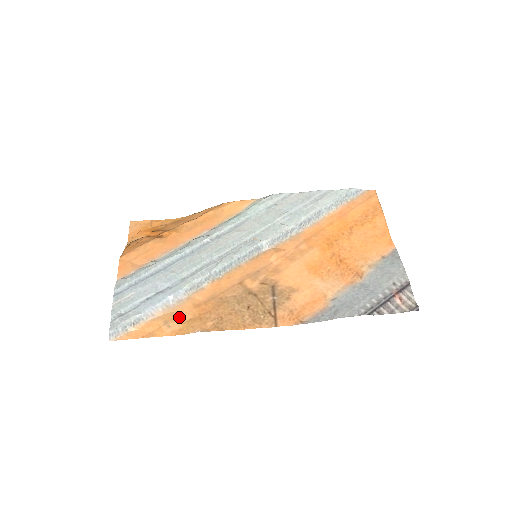
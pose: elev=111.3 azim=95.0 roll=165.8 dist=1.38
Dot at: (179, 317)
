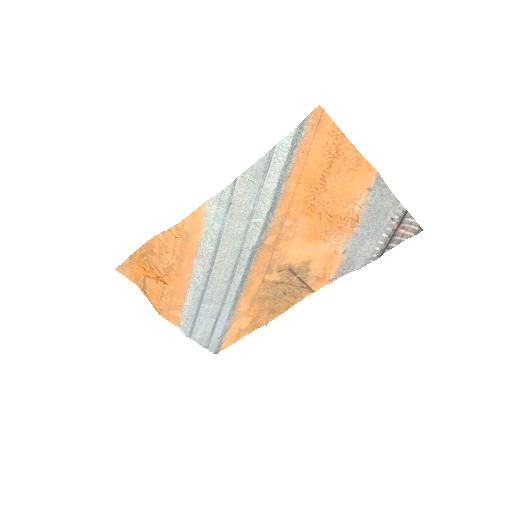
Dot at: (244, 323)
